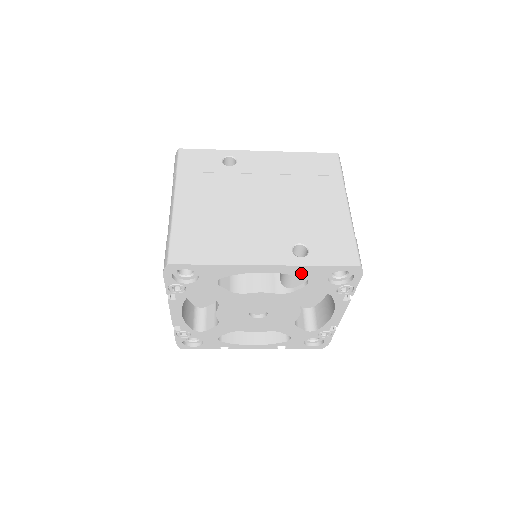
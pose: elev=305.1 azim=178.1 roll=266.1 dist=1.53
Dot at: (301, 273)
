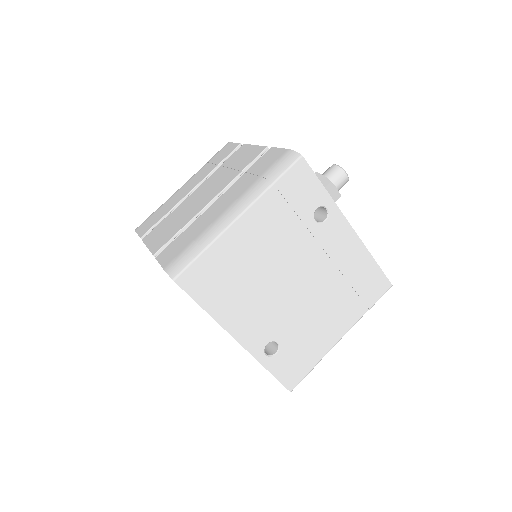
Dot at: occluded
